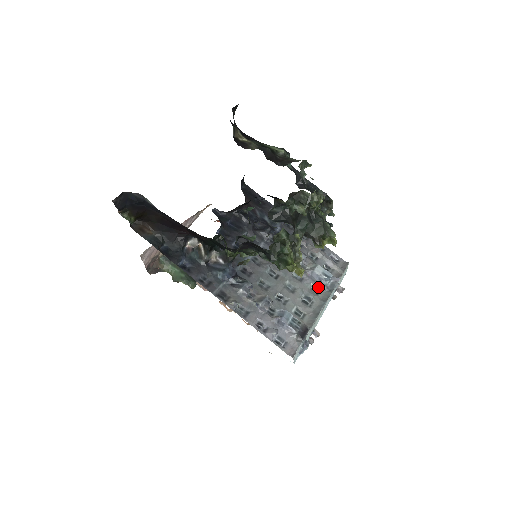
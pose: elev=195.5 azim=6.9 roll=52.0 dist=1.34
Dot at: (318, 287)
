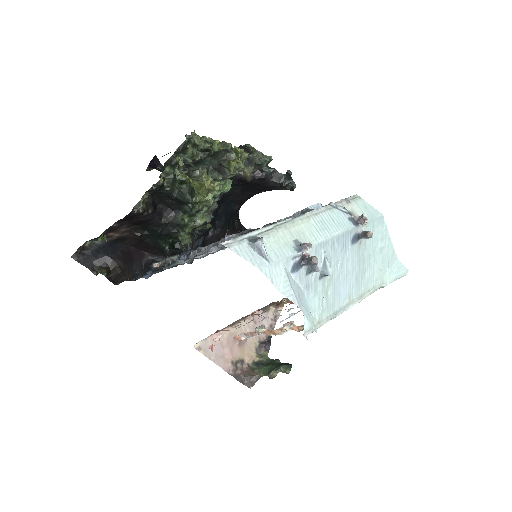
Dot at: occluded
